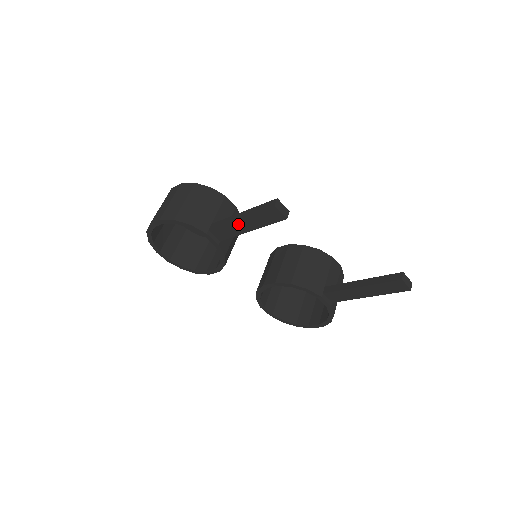
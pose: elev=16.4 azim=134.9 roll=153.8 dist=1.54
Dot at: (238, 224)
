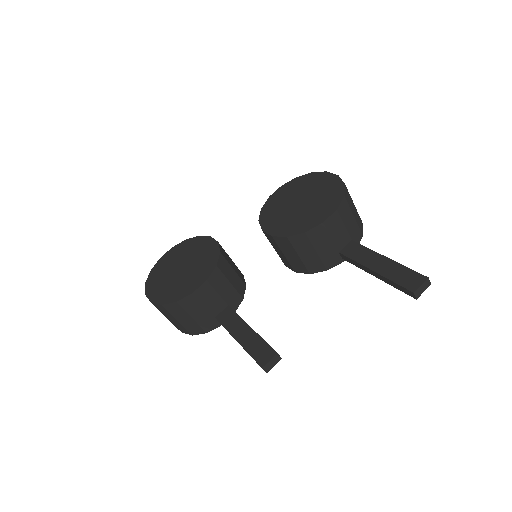
Dot at: occluded
